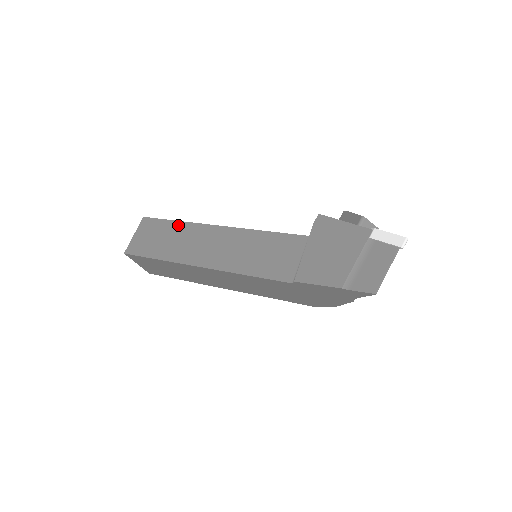
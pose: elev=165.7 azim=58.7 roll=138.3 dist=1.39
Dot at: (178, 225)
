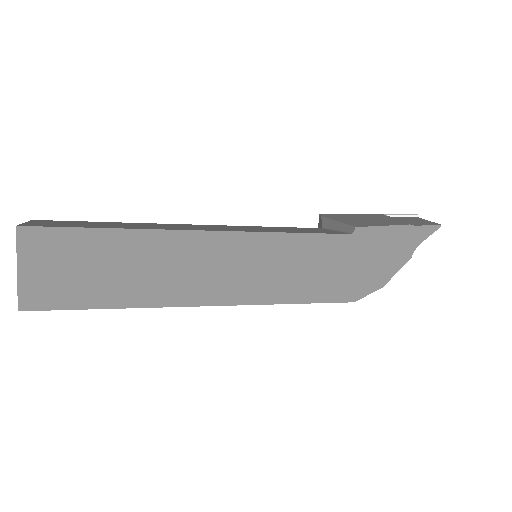
Dot at: (120, 222)
